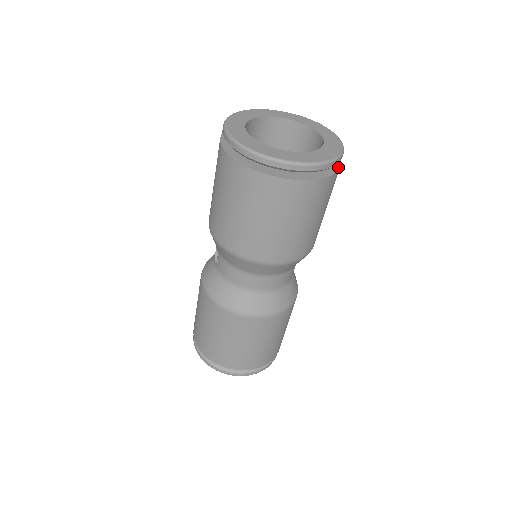
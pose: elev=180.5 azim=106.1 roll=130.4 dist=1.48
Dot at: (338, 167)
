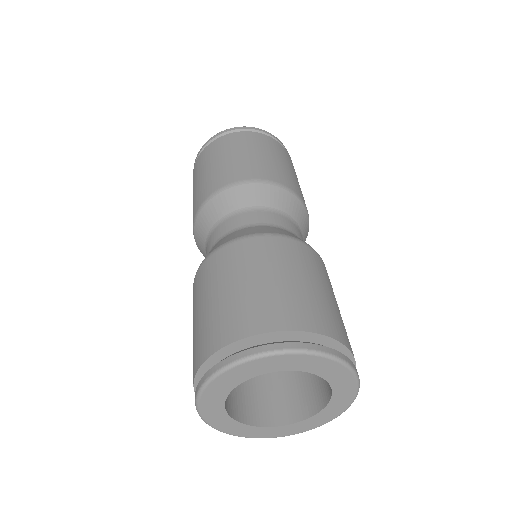
Dot at: (265, 136)
